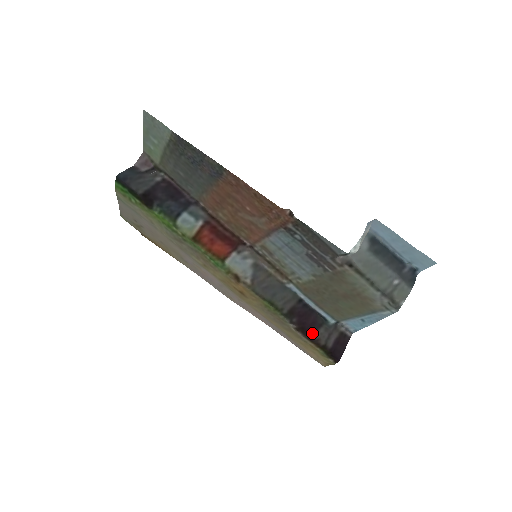
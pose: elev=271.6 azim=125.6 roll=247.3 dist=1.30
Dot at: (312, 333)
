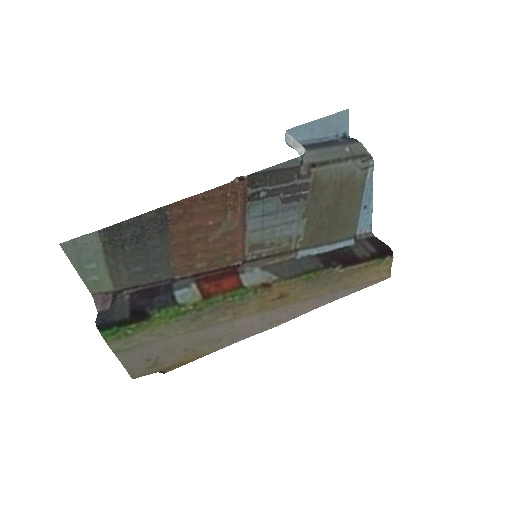
Dot at: (354, 258)
